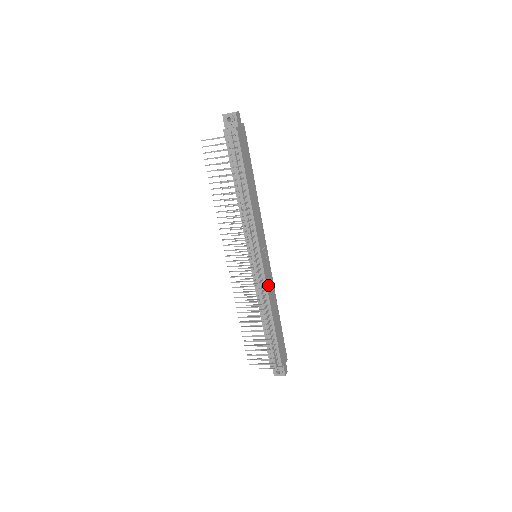
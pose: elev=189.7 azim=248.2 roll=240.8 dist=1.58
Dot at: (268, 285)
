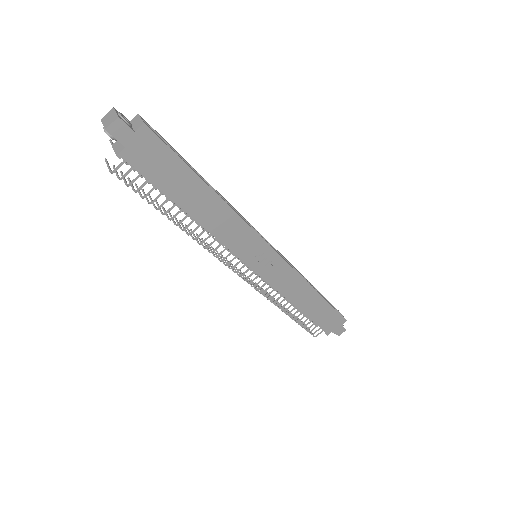
Dot at: (280, 284)
